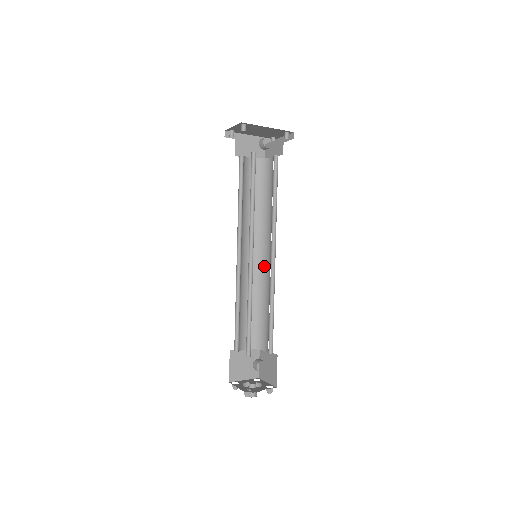
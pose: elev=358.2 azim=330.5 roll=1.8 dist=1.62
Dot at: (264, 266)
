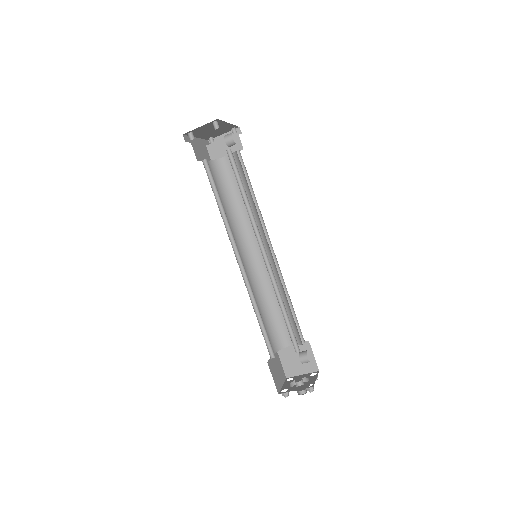
Dot at: (257, 265)
